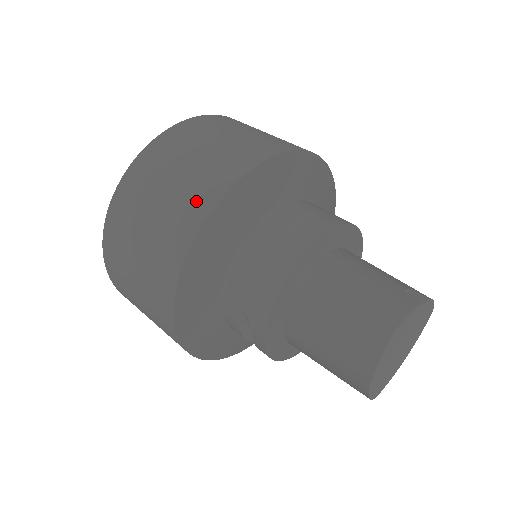
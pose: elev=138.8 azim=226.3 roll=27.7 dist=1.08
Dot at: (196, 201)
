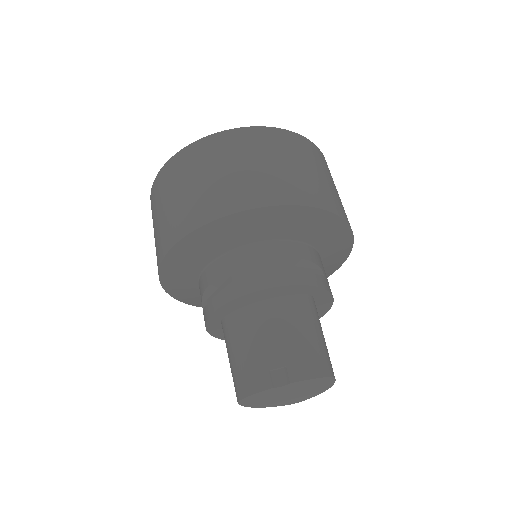
Dot at: (157, 255)
